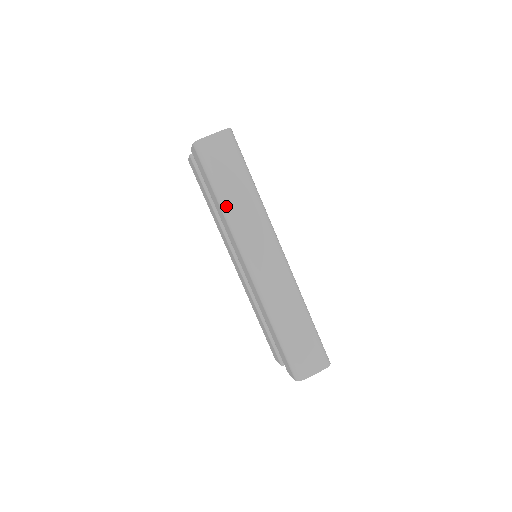
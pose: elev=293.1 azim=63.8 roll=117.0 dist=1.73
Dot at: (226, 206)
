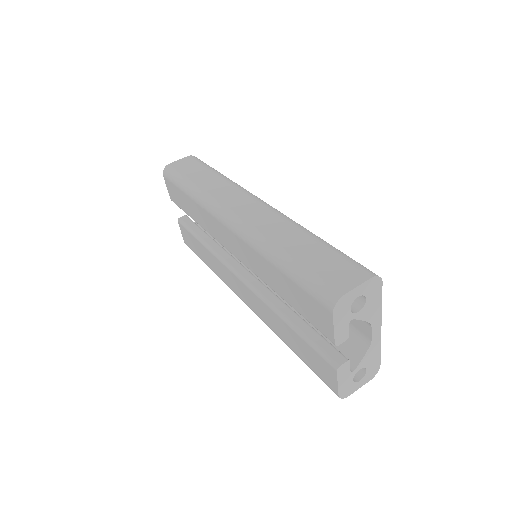
Dot at: (195, 190)
